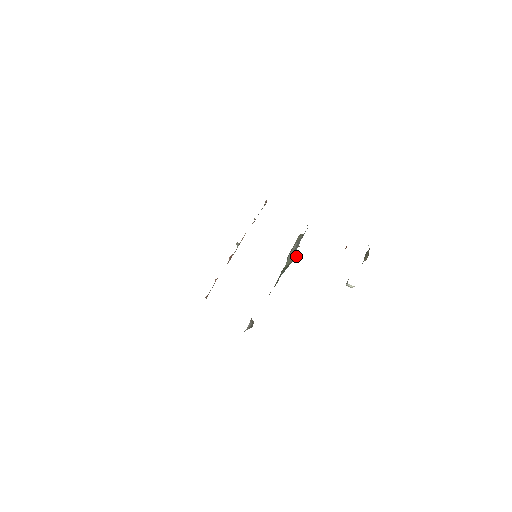
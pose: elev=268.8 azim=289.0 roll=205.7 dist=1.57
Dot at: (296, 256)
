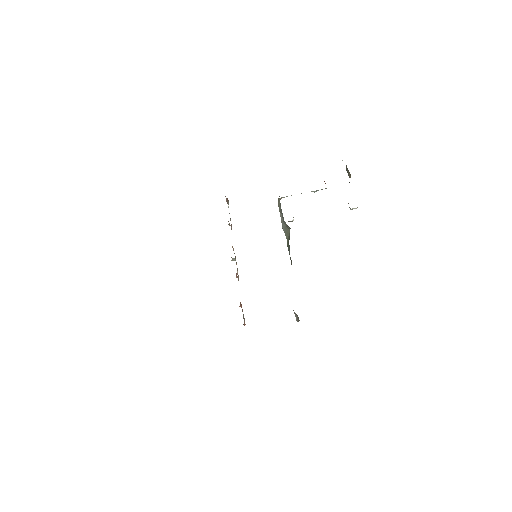
Dot at: (288, 228)
